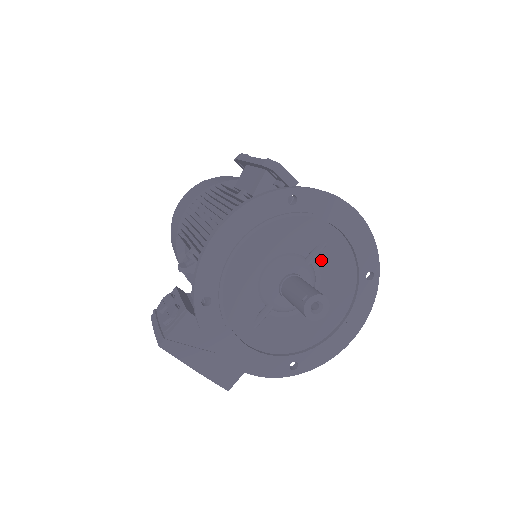
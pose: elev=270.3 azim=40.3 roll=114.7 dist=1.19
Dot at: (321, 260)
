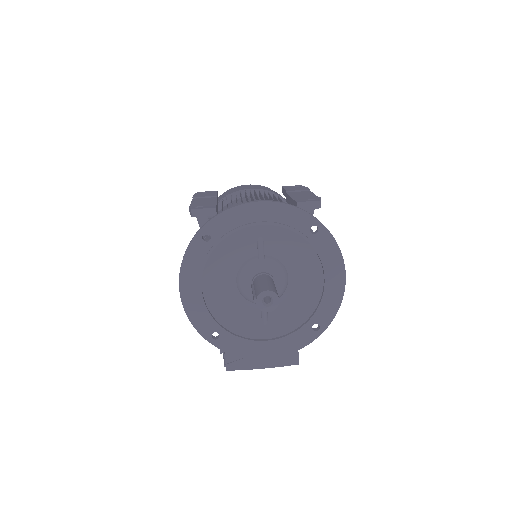
Dot at: (271, 248)
